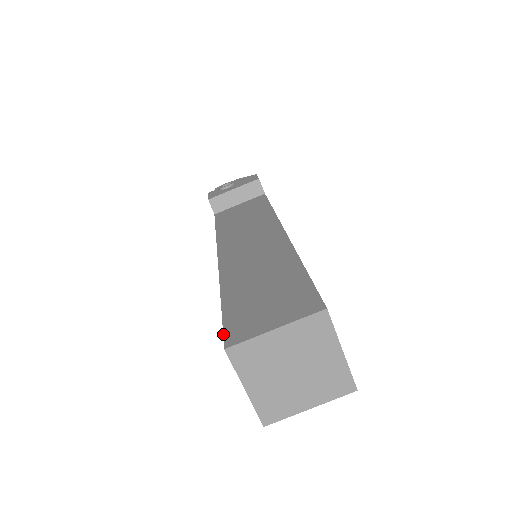
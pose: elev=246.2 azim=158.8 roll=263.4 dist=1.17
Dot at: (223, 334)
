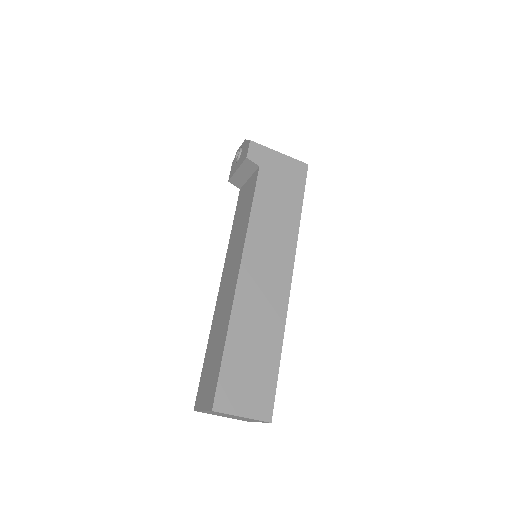
Dot at: occluded
